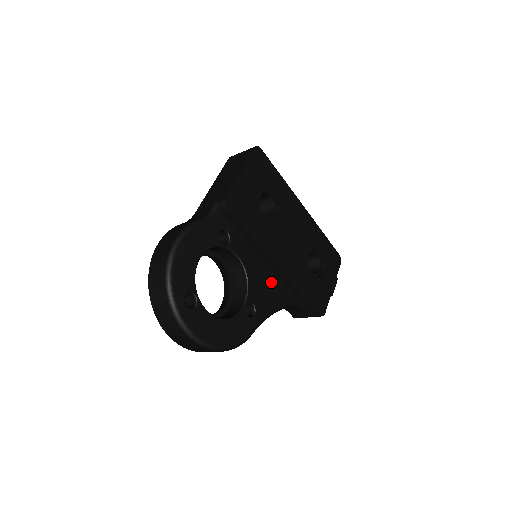
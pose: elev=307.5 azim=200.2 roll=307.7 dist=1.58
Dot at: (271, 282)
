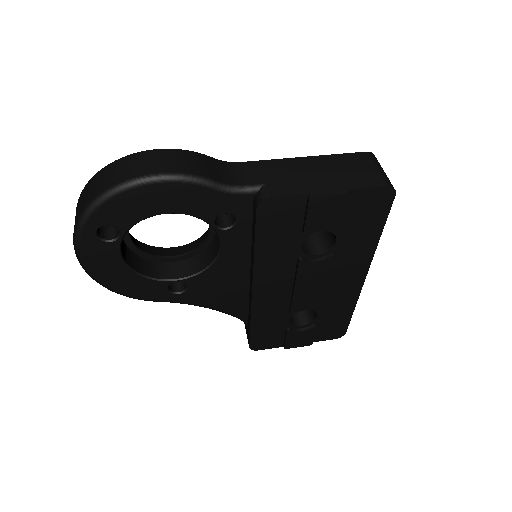
Dot at: (234, 289)
